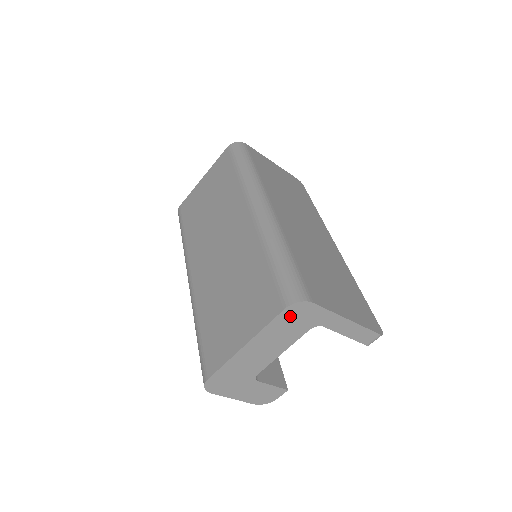
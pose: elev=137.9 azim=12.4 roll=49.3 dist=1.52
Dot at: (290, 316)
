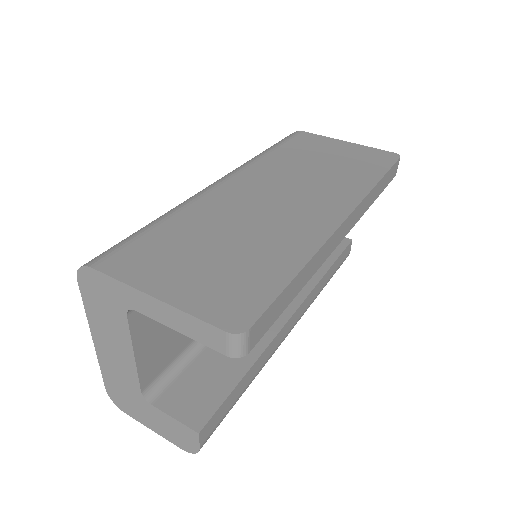
Dot at: (91, 292)
